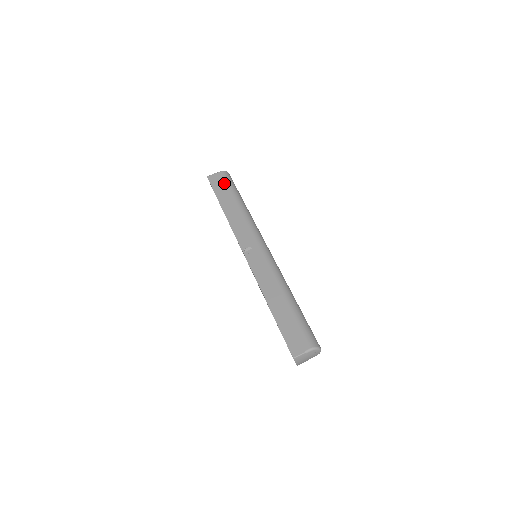
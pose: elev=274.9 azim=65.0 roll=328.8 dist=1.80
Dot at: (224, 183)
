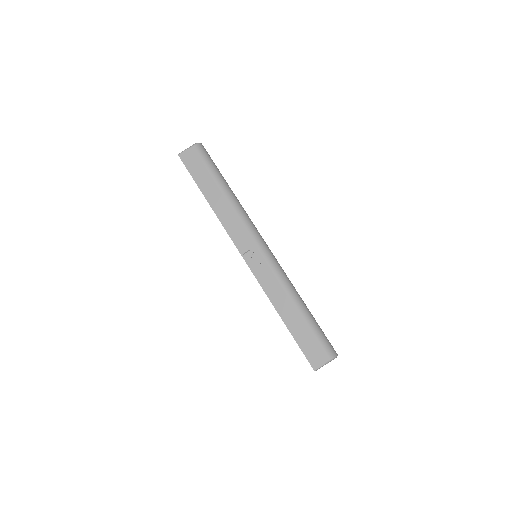
Dot at: (201, 164)
